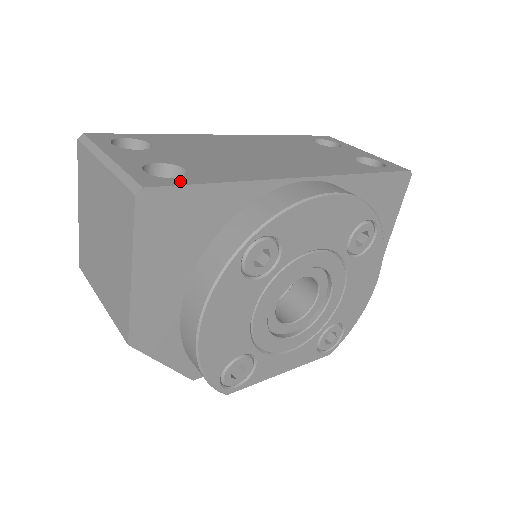
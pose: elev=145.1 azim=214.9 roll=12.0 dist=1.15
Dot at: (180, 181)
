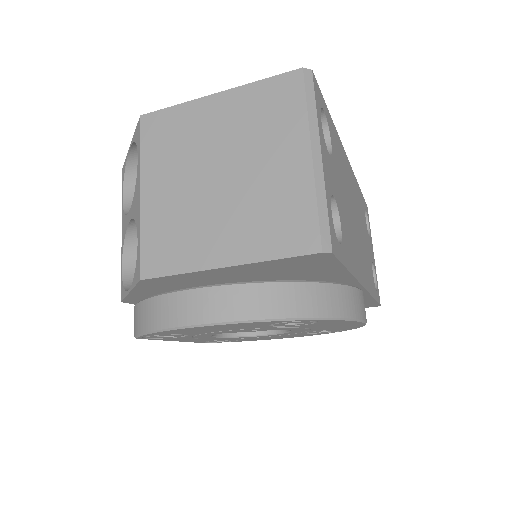
Dot at: (341, 253)
